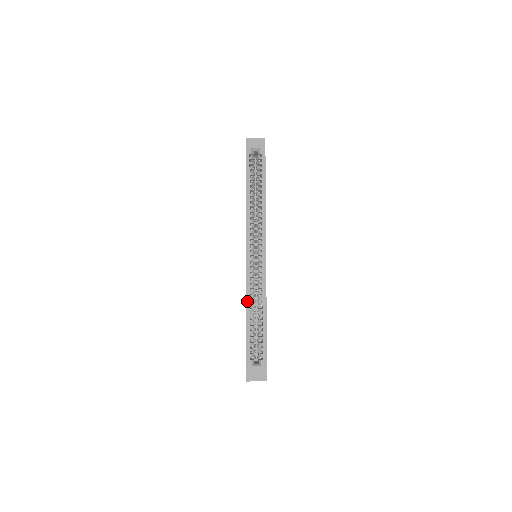
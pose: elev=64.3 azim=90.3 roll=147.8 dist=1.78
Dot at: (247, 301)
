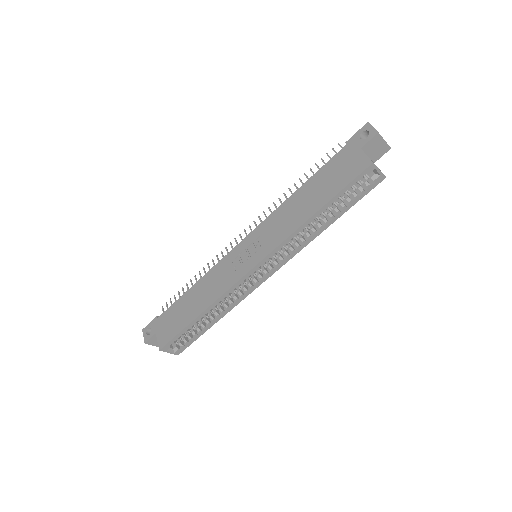
Dot at: (213, 304)
